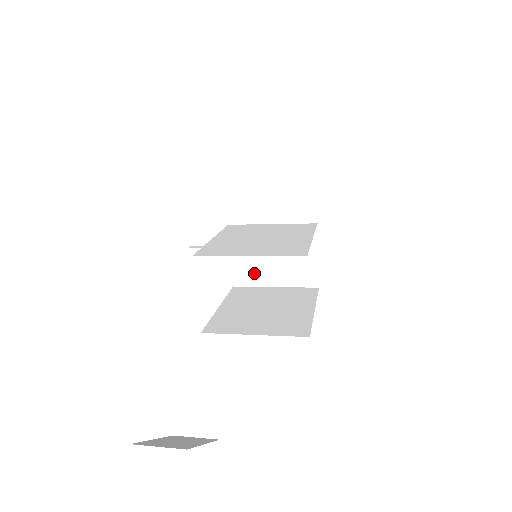
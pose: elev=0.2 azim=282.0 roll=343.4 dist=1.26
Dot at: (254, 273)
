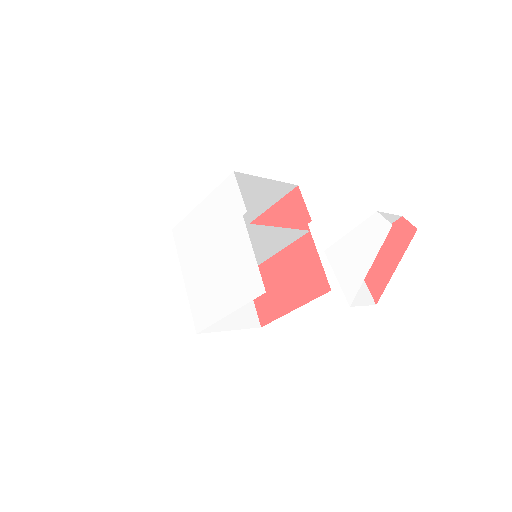
Dot at: occluded
